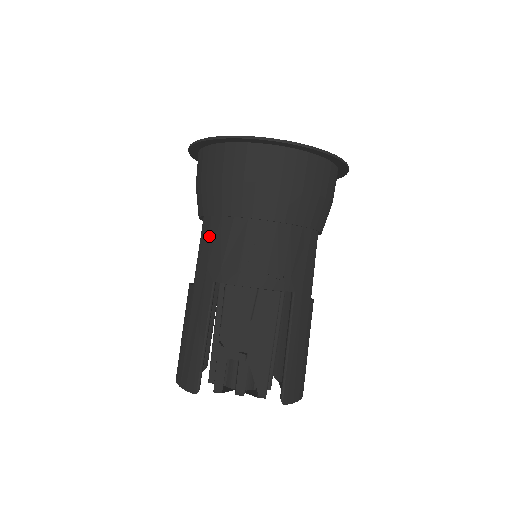
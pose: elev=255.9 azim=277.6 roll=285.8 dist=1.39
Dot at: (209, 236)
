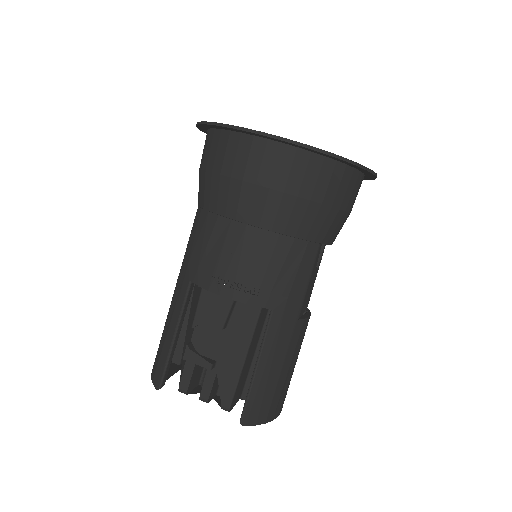
Dot at: (196, 230)
